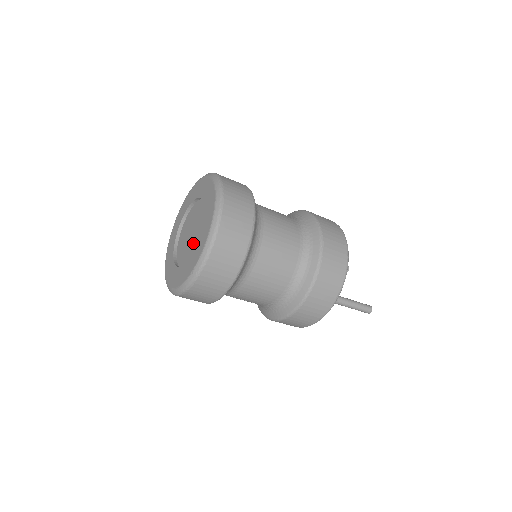
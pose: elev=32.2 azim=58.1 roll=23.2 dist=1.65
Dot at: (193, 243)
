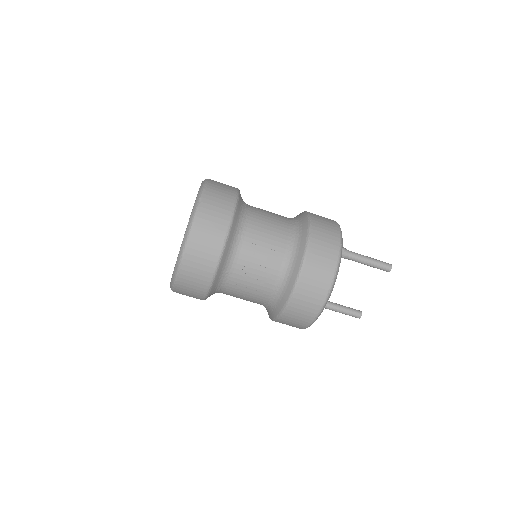
Dot at: occluded
